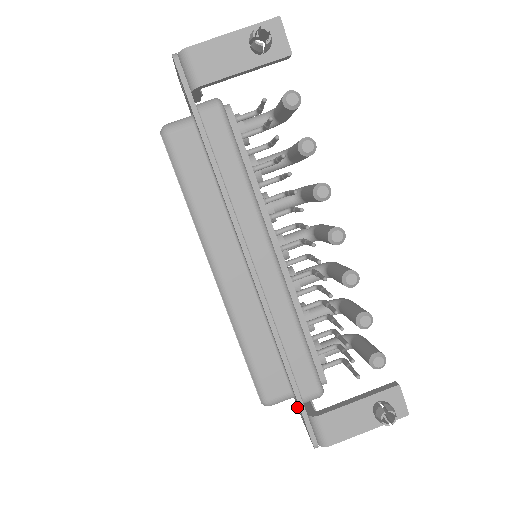
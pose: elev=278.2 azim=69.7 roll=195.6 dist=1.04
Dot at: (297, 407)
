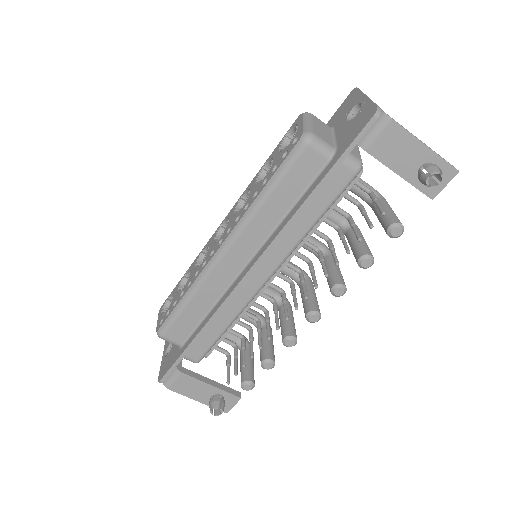
Dot at: occluded
